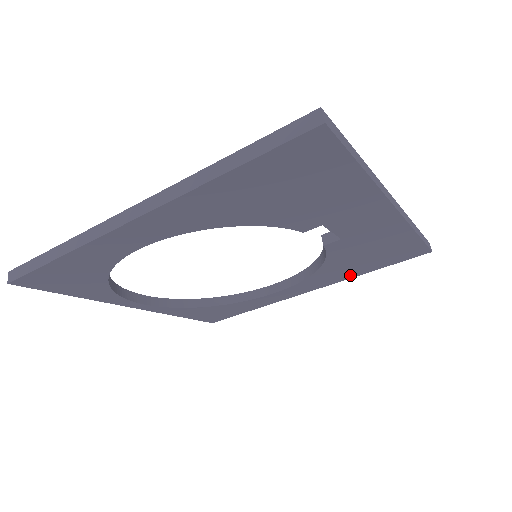
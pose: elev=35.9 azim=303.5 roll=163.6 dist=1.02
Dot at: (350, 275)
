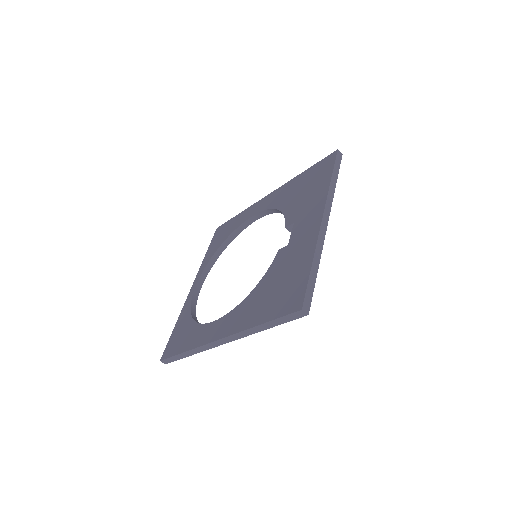
Dot at: occluded
